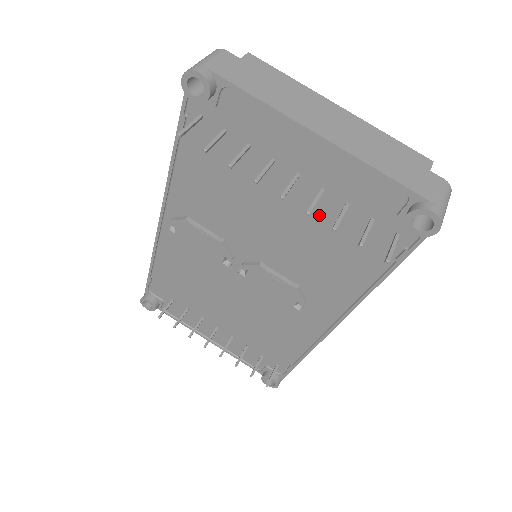
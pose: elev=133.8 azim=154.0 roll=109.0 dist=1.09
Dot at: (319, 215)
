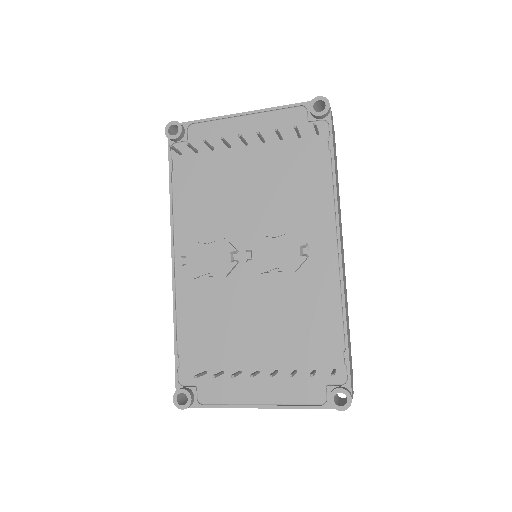
Dot at: (272, 160)
